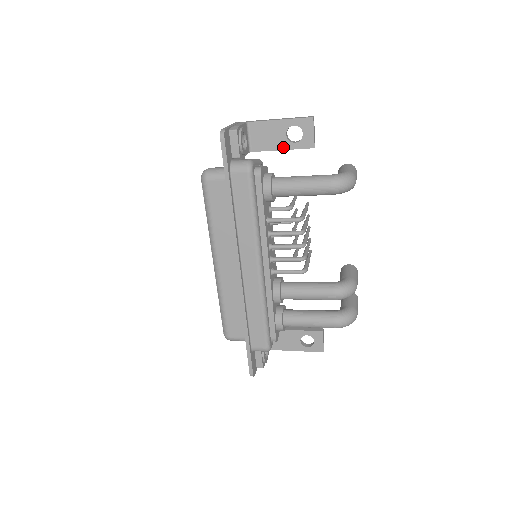
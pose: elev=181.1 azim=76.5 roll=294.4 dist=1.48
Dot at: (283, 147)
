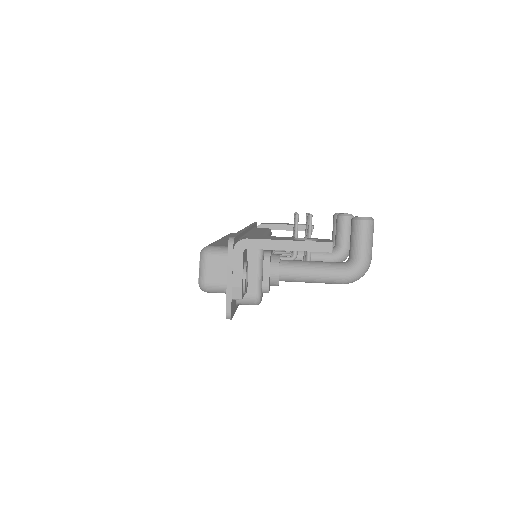
Dot at: occluded
